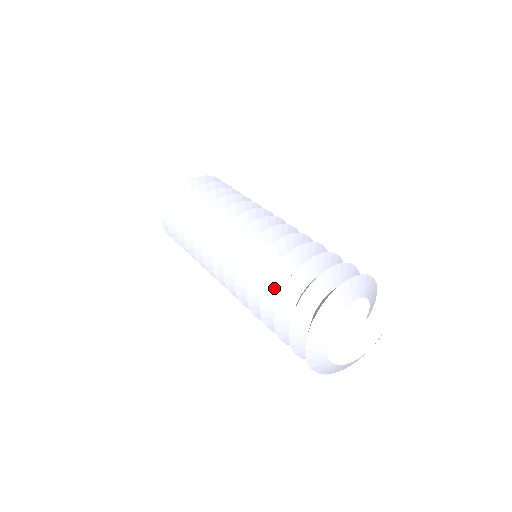
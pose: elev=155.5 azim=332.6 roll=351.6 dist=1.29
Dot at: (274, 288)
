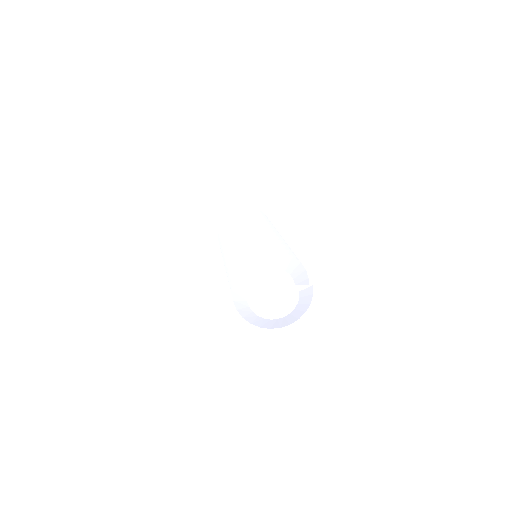
Dot at: occluded
